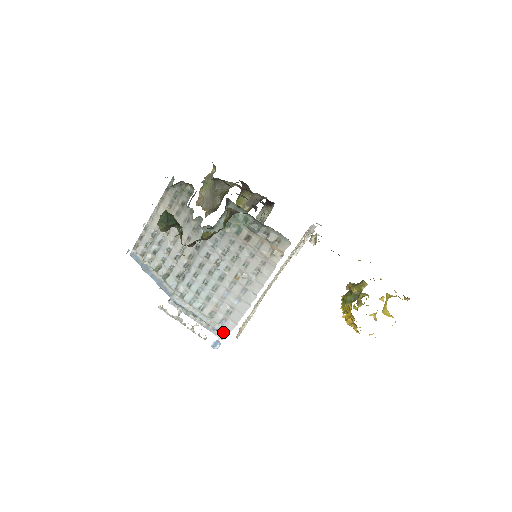
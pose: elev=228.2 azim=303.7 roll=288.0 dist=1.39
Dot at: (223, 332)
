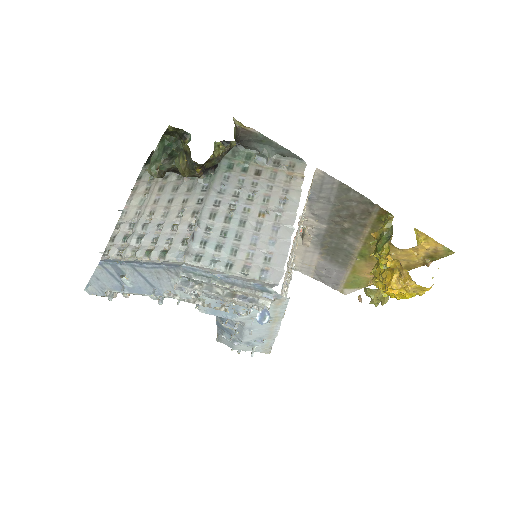
Dot at: (270, 286)
